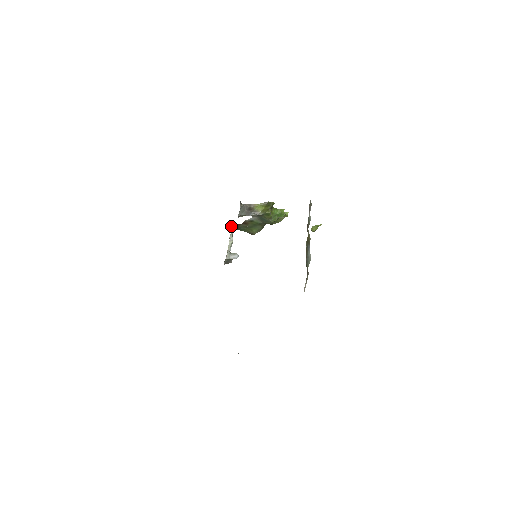
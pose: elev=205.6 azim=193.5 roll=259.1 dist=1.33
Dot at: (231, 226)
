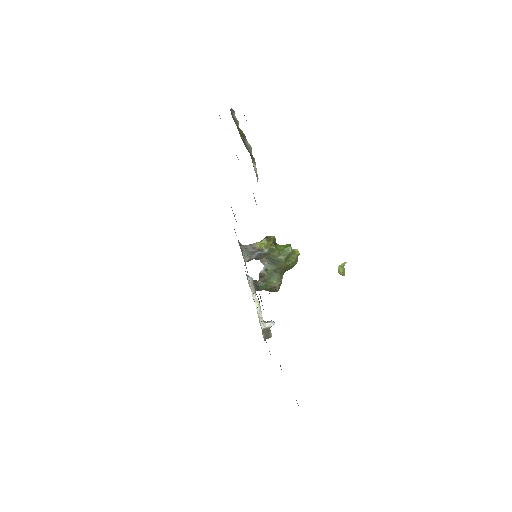
Dot at: (248, 282)
